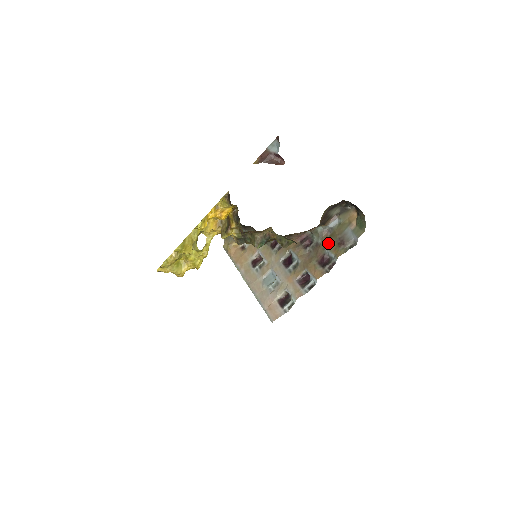
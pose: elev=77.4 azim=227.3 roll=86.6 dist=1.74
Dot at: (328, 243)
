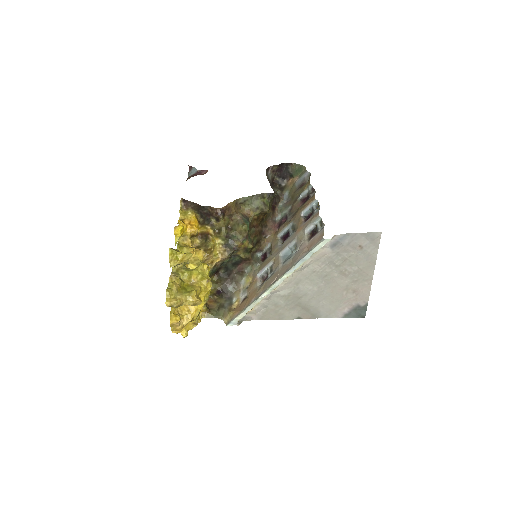
Dot at: (295, 199)
